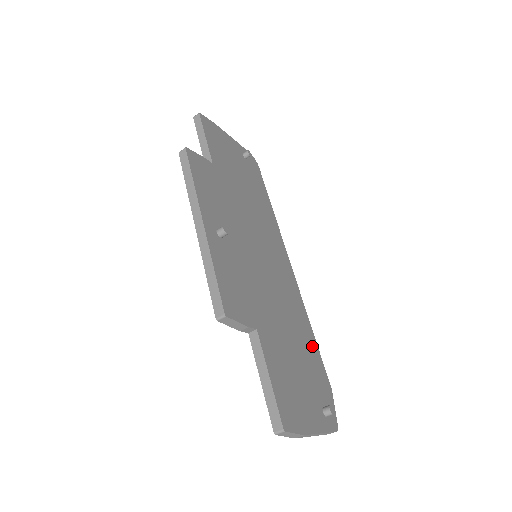
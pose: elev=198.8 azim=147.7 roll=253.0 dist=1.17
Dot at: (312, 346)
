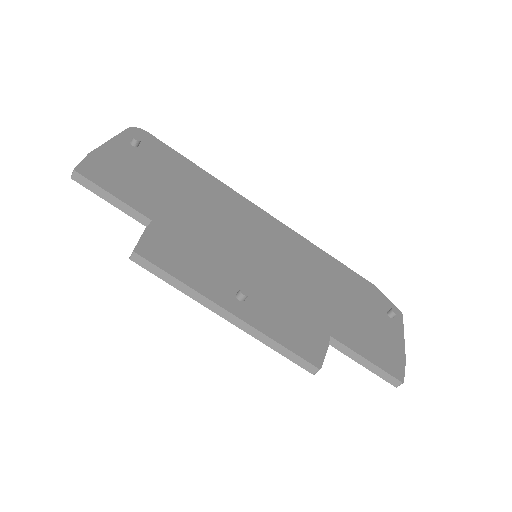
Dot at: (341, 271)
